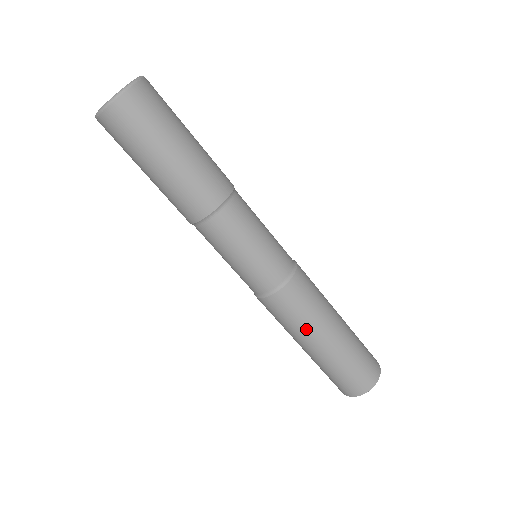
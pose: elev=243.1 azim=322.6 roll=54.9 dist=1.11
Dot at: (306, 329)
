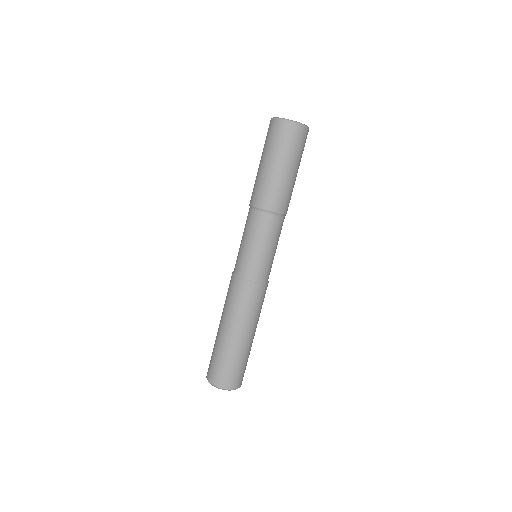
Dot at: (245, 318)
